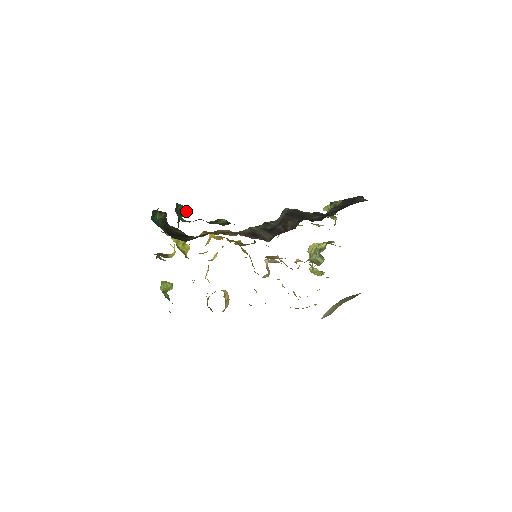
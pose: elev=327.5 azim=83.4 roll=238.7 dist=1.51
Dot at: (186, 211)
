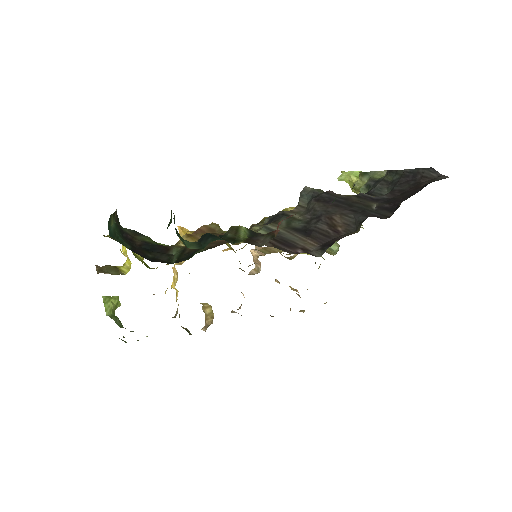
Dot at: occluded
